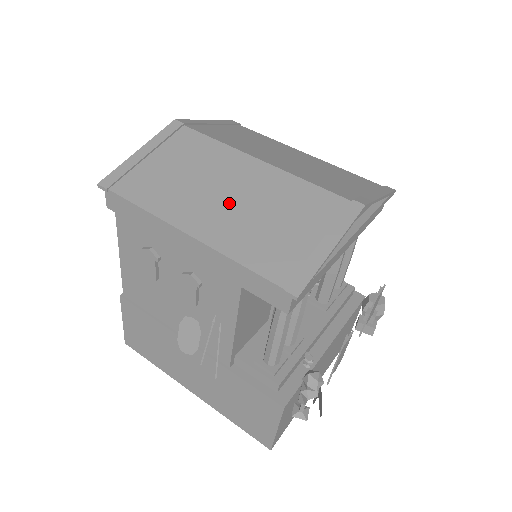
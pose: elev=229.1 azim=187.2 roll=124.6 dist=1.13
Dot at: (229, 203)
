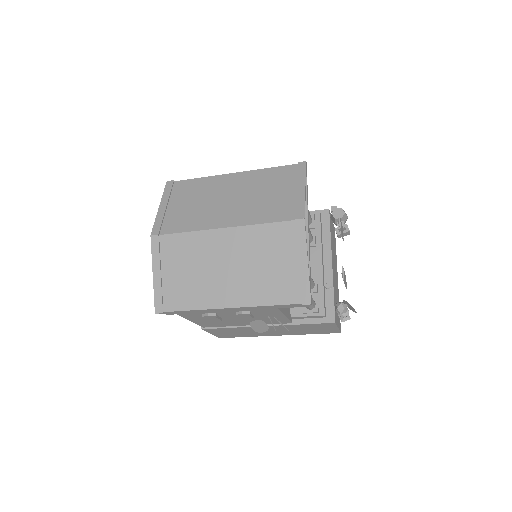
Dot at: (233, 272)
